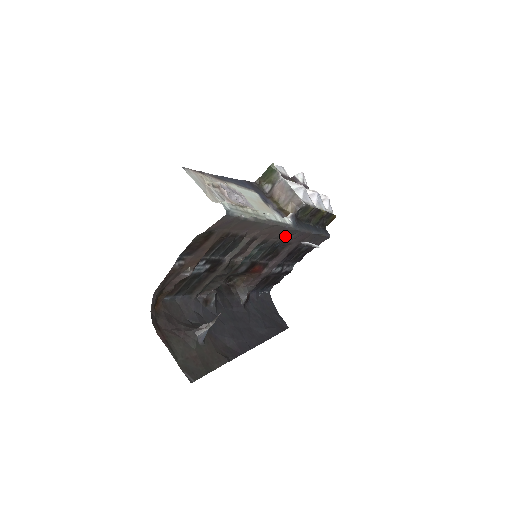
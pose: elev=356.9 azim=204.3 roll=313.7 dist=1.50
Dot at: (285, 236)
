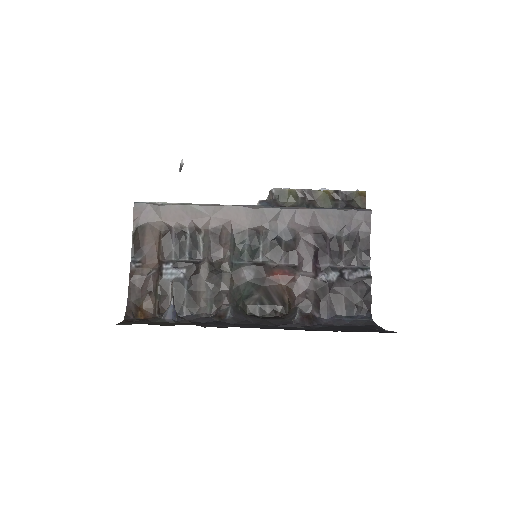
Dot at: (266, 220)
